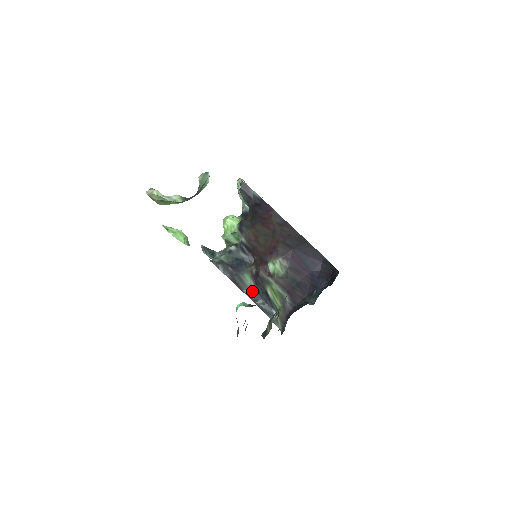
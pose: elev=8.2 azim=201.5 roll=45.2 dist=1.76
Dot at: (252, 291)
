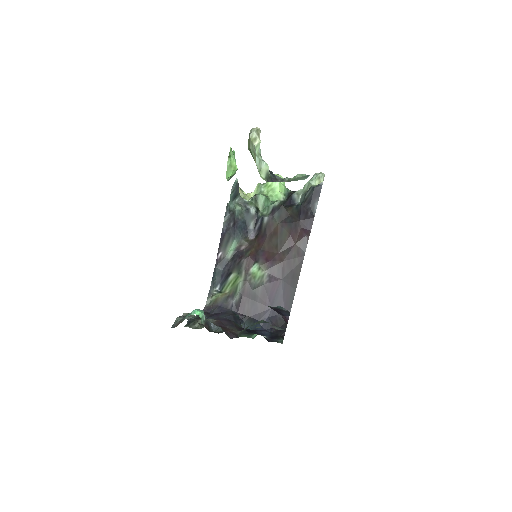
Dot at: (224, 257)
